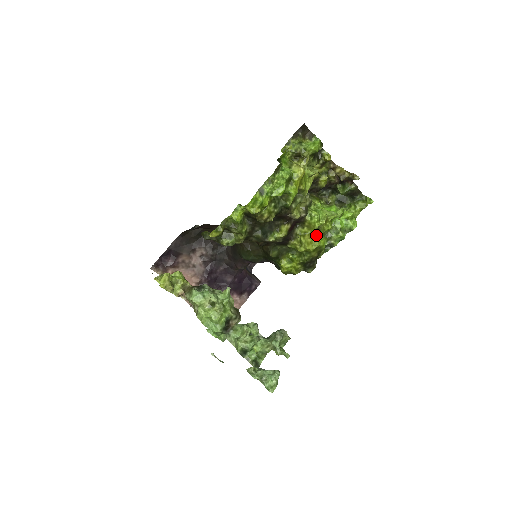
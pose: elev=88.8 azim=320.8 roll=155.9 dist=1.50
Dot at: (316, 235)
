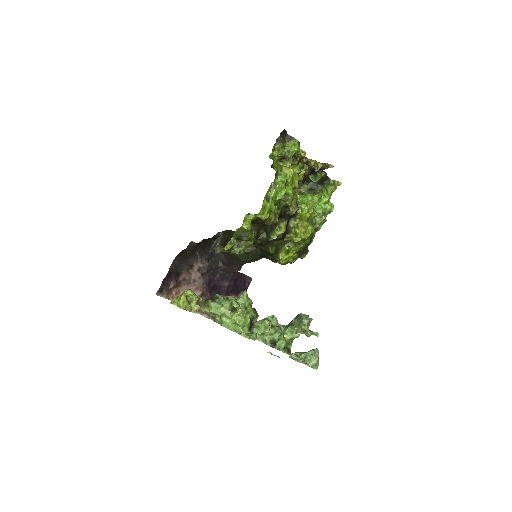
Dot at: (308, 224)
